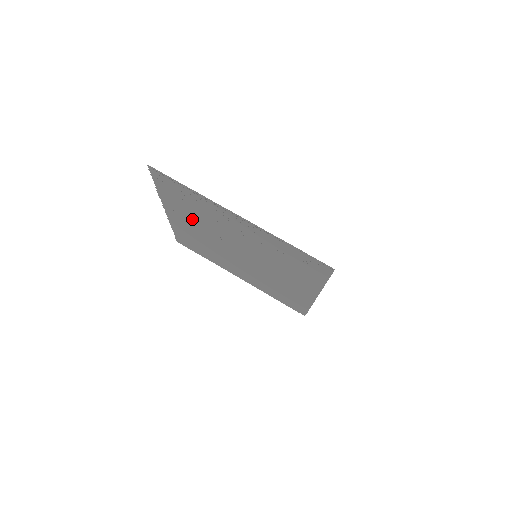
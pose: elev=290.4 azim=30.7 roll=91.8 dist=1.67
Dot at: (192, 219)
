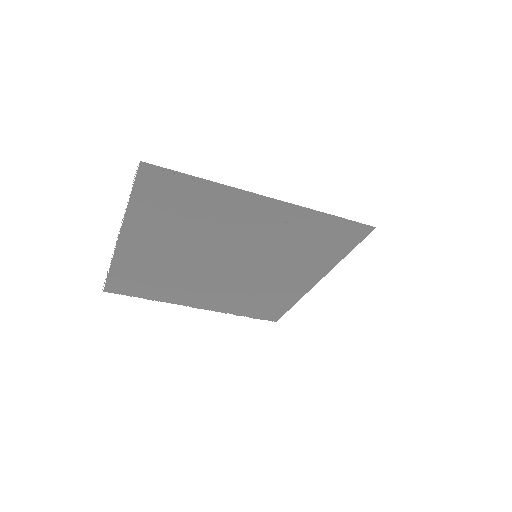
Dot at: (170, 235)
